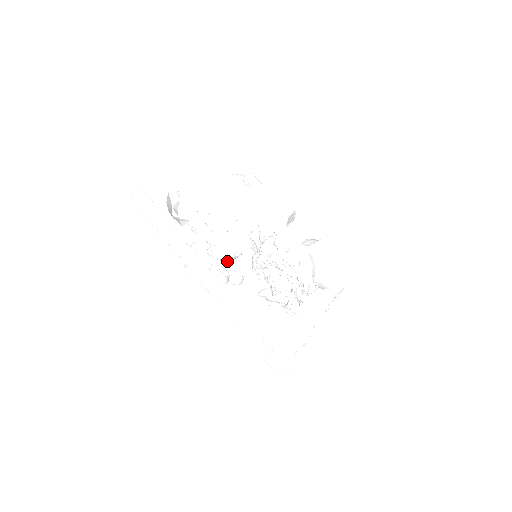
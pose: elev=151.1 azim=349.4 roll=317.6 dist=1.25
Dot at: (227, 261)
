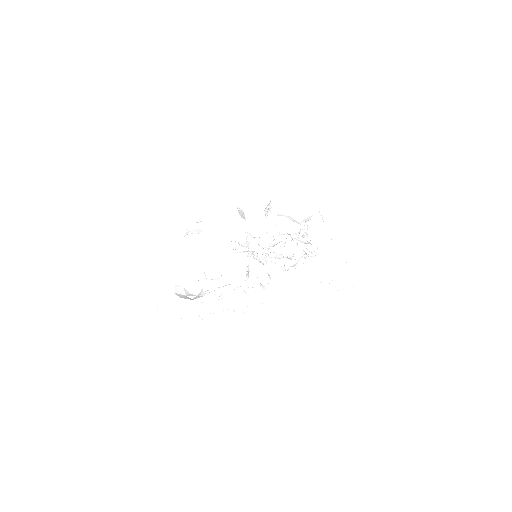
Dot at: occluded
